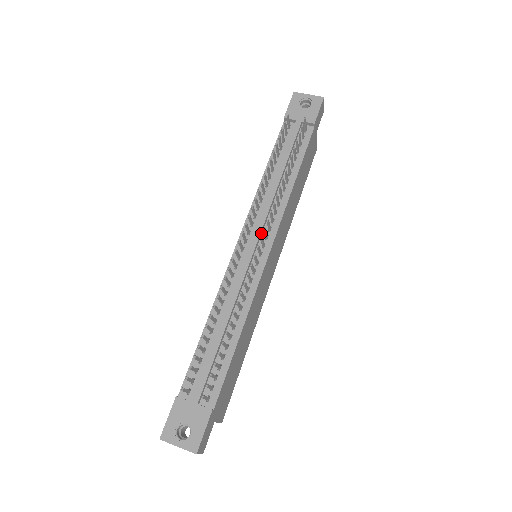
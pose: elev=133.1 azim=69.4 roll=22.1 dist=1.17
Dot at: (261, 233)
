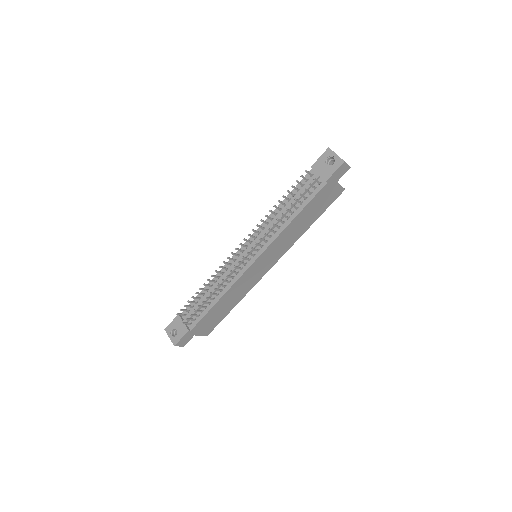
Dot at: (256, 246)
